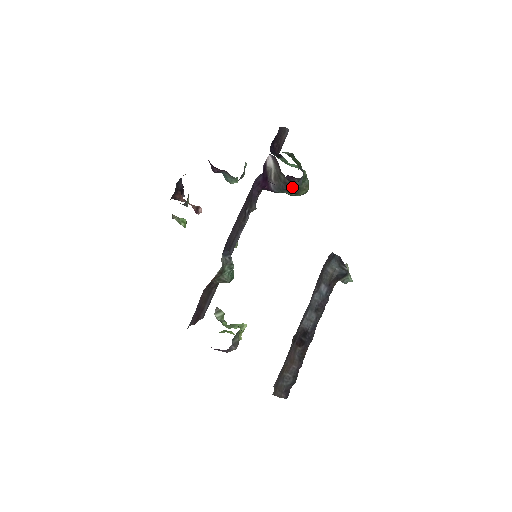
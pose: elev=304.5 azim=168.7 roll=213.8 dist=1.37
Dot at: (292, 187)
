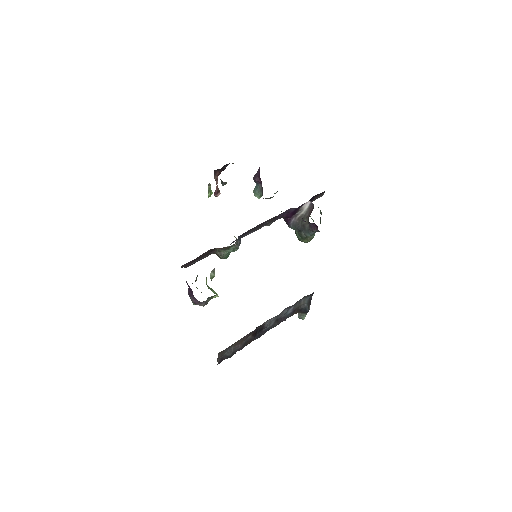
Dot at: (304, 232)
